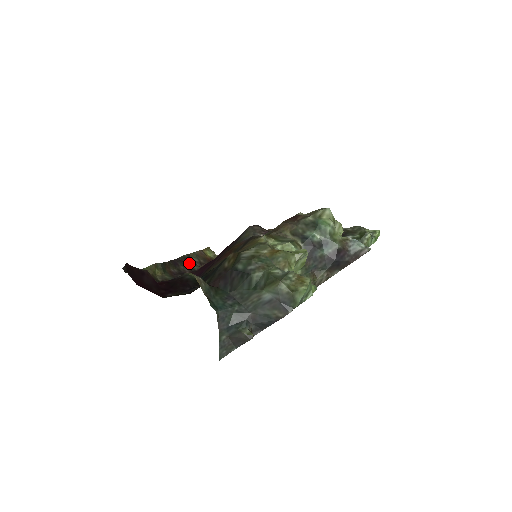
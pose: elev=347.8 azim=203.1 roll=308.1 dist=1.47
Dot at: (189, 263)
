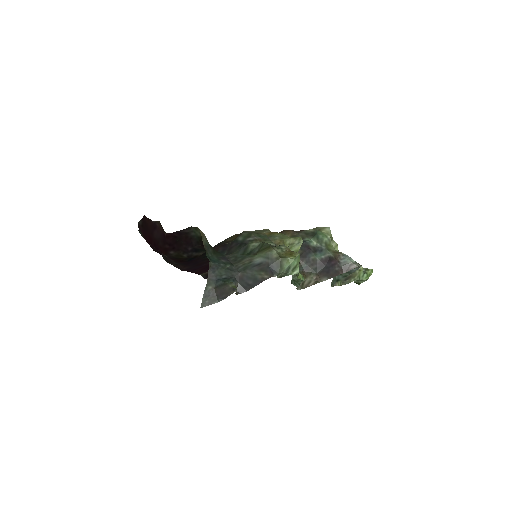
Dot at: occluded
